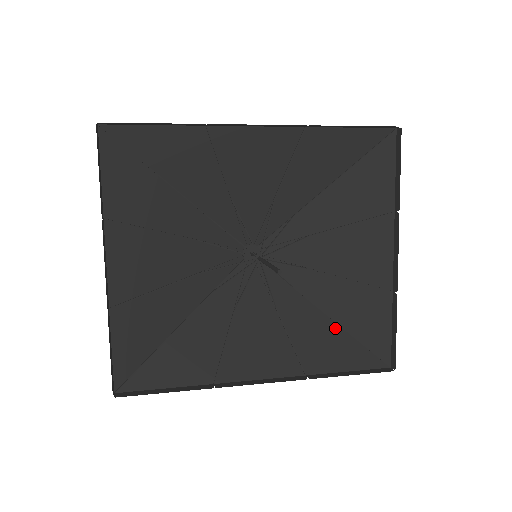
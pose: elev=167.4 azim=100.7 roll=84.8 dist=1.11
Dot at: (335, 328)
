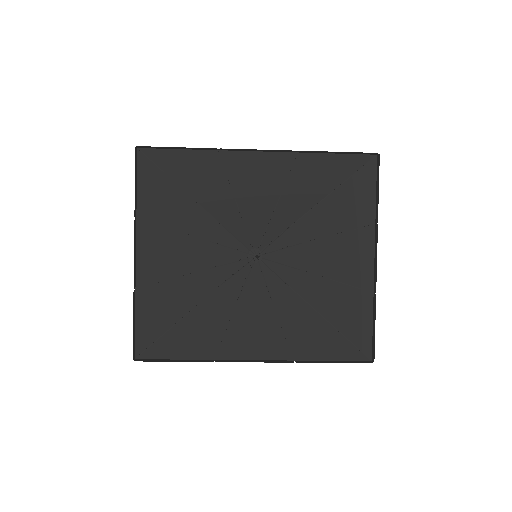
Dot at: (323, 323)
